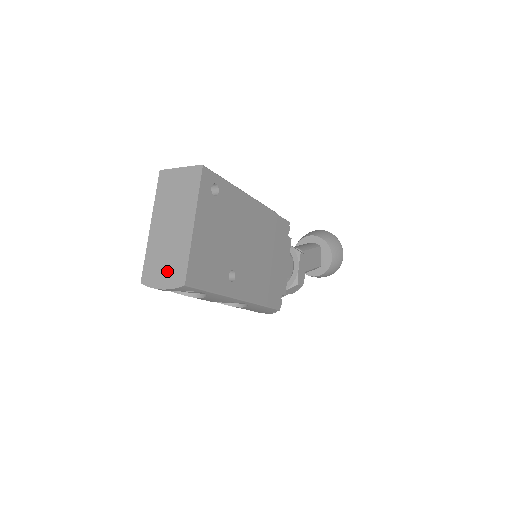
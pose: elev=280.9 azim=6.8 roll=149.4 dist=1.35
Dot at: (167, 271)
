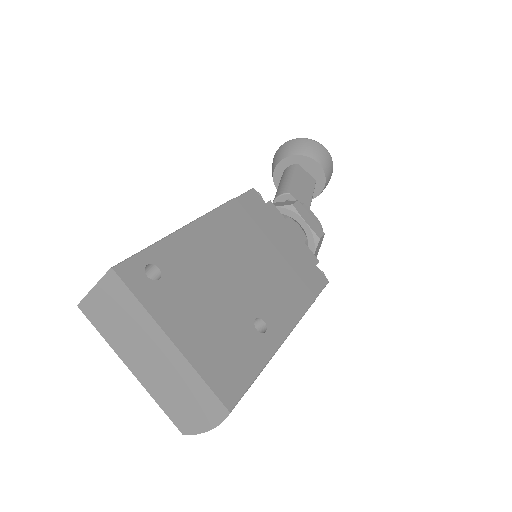
Dot at: (196, 408)
